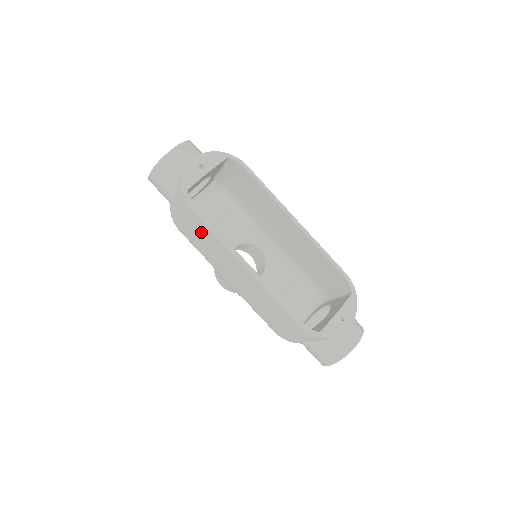
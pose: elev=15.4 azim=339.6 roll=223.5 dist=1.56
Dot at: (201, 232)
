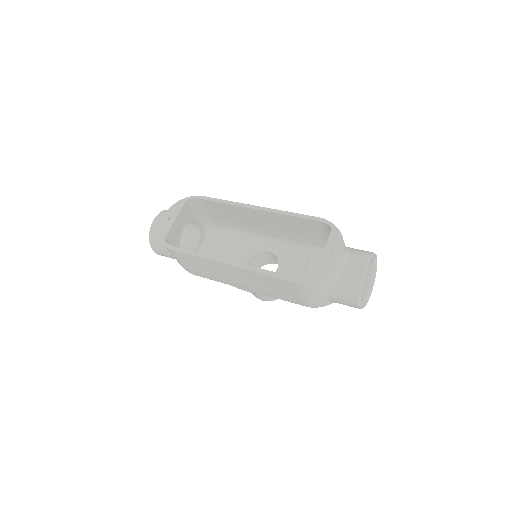
Dot at: (192, 262)
